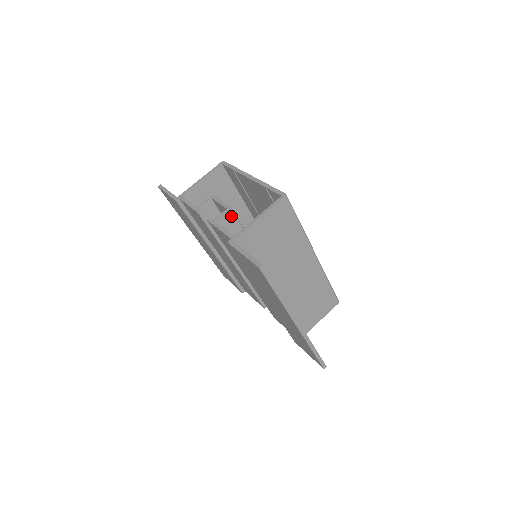
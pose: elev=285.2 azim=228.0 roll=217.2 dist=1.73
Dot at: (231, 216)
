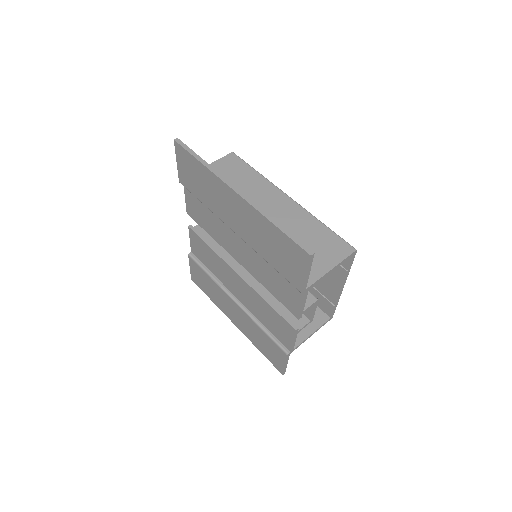
Dot at: occluded
